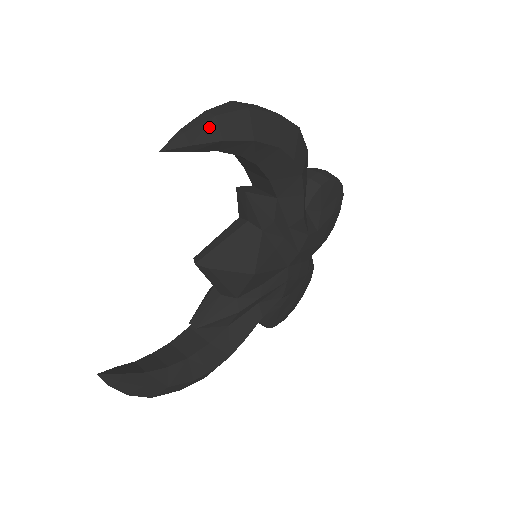
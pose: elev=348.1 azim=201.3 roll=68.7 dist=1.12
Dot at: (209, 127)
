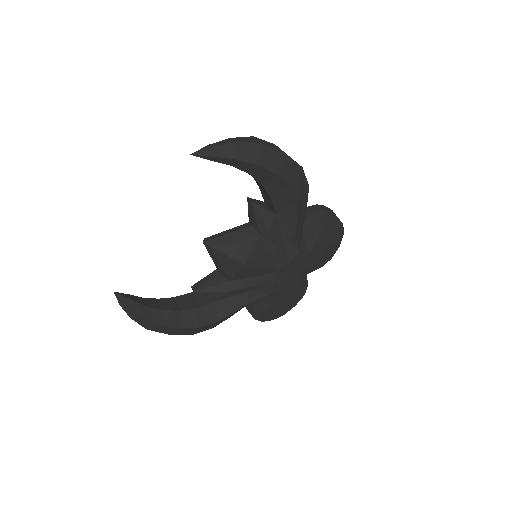
Dot at: (228, 148)
